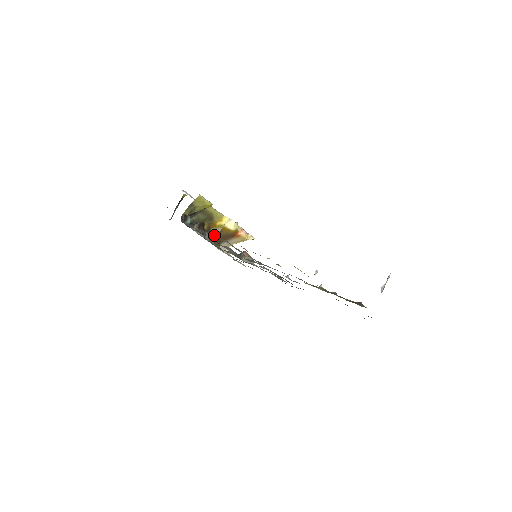
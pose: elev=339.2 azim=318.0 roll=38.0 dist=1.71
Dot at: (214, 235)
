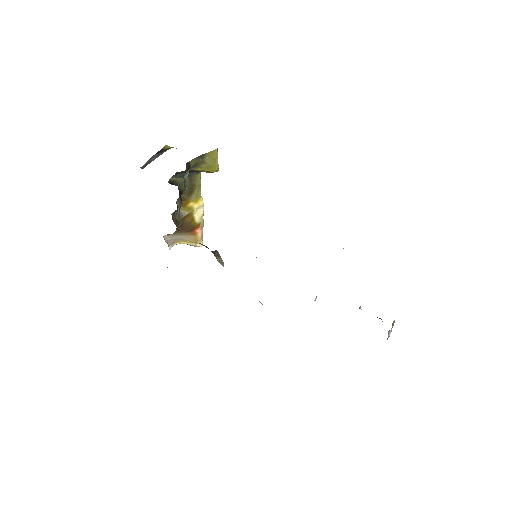
Dot at: (177, 217)
